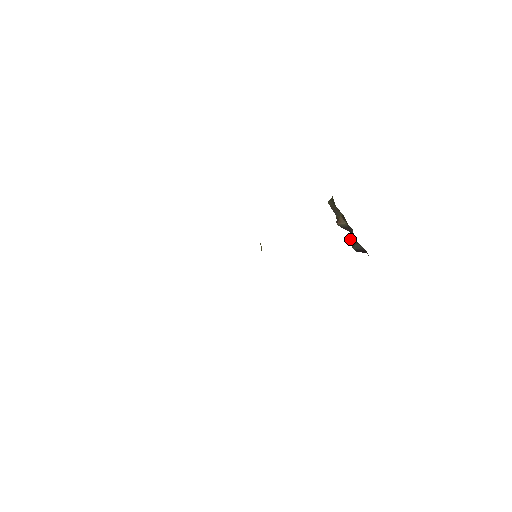
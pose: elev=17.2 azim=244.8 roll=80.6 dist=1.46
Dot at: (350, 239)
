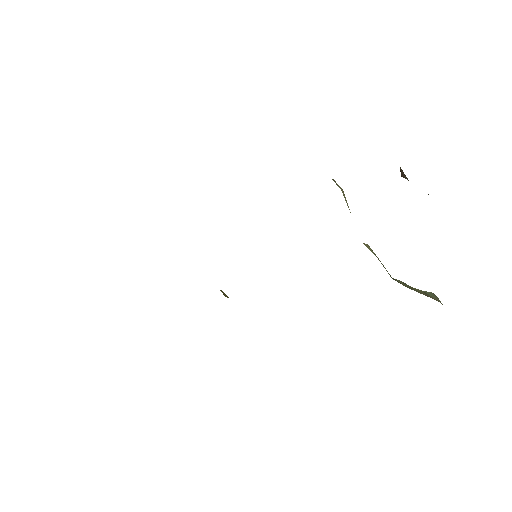
Dot at: occluded
